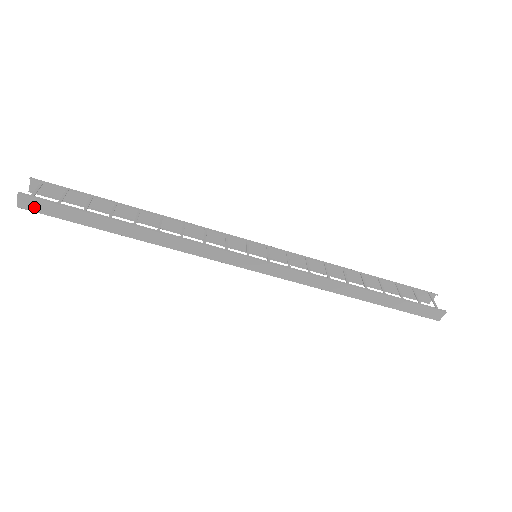
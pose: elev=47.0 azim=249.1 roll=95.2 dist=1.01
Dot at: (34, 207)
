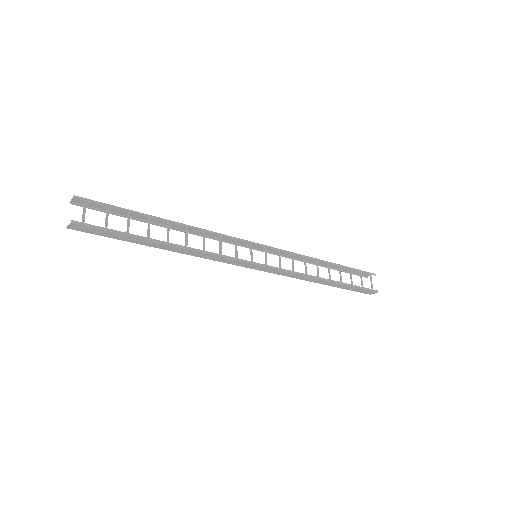
Dot at: (83, 230)
